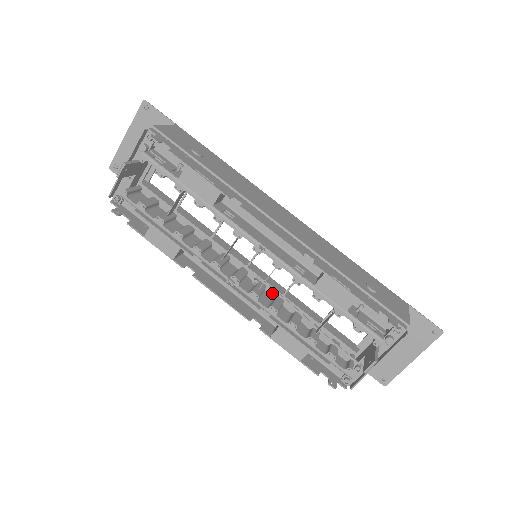
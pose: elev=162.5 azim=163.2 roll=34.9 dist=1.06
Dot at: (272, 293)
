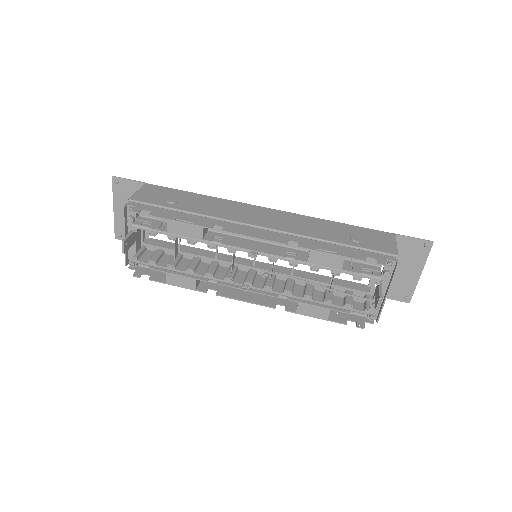
Dot at: (282, 278)
